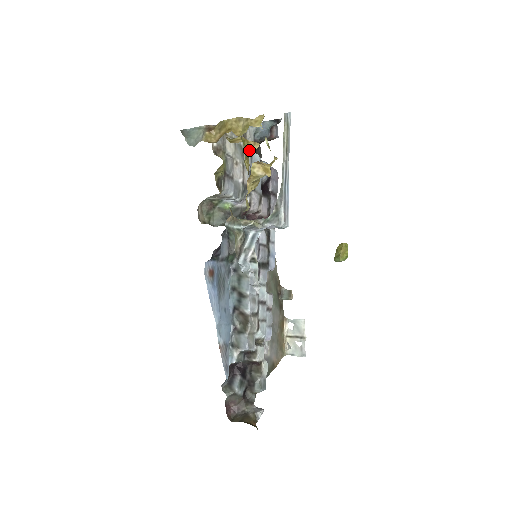
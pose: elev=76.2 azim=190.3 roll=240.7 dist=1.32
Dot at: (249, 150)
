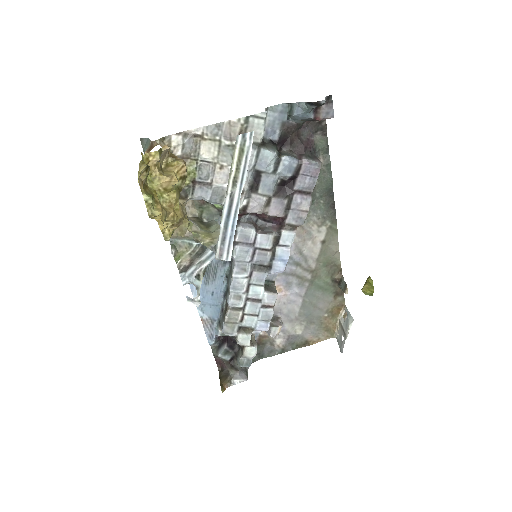
Dot at: (166, 185)
